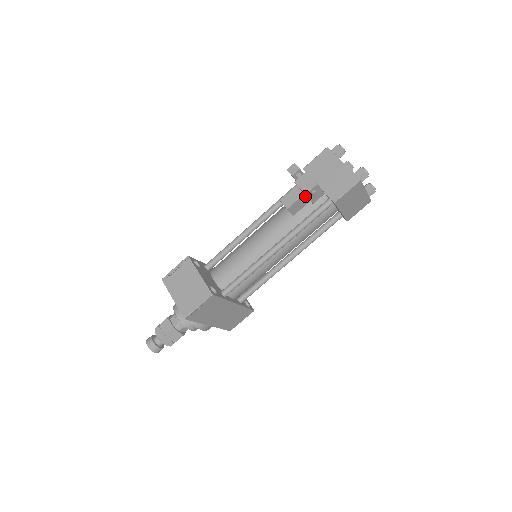
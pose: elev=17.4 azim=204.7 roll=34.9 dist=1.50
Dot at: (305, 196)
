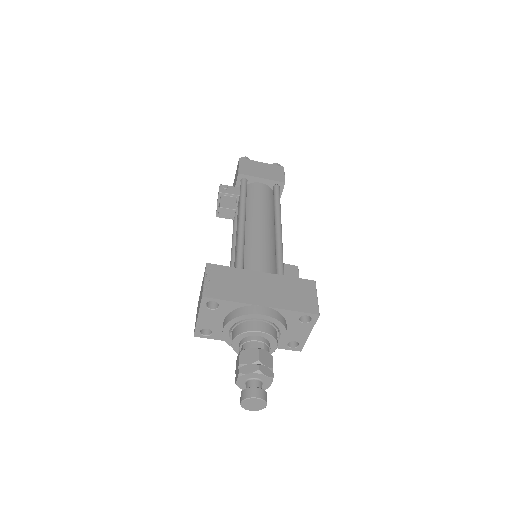
Dot at: (225, 196)
